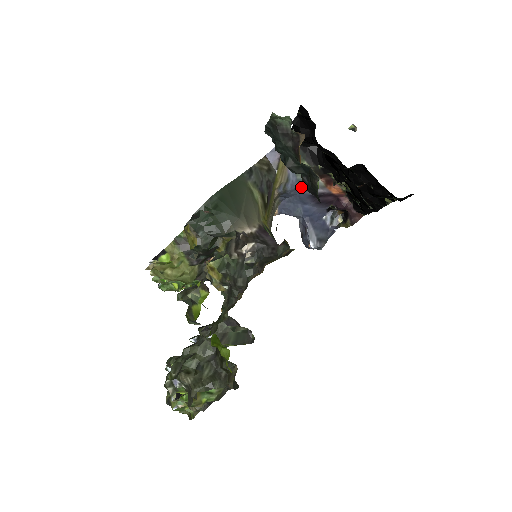
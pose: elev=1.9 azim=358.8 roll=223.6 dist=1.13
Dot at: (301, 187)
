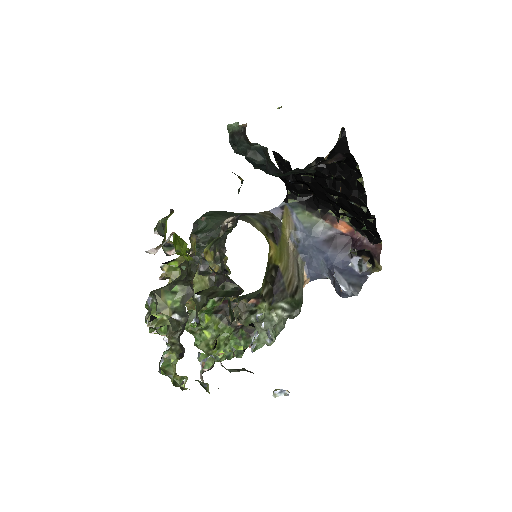
Dot at: (311, 234)
